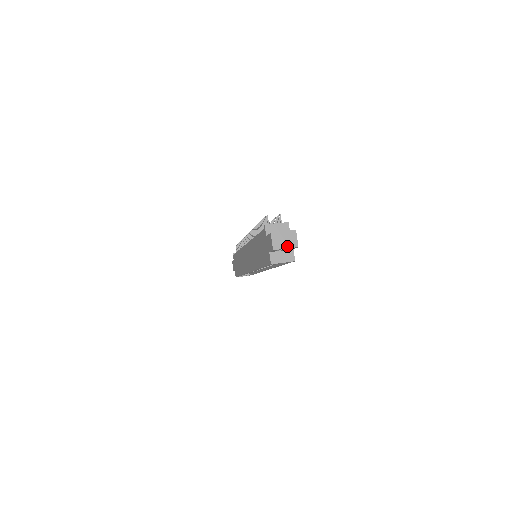
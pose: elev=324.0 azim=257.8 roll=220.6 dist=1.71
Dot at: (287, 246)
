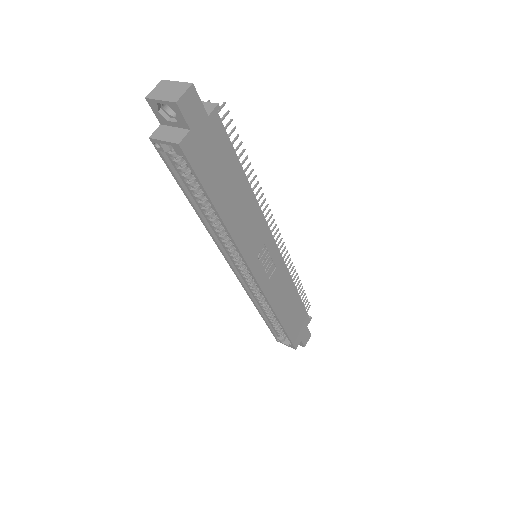
Dot at: (164, 98)
